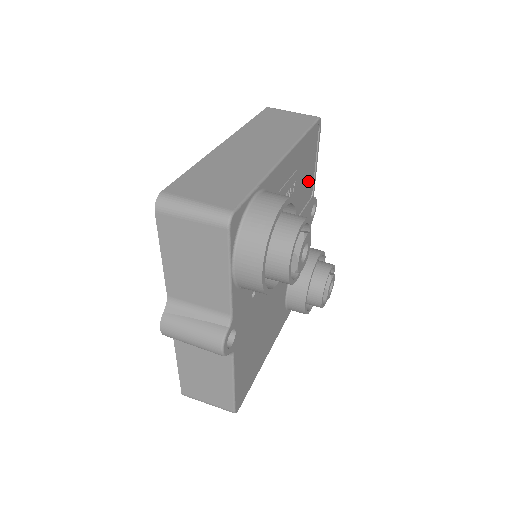
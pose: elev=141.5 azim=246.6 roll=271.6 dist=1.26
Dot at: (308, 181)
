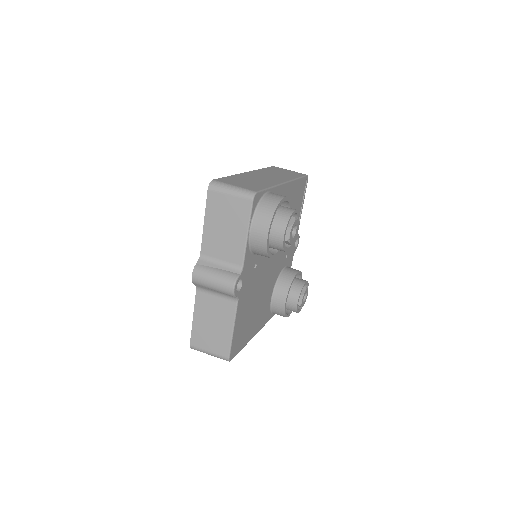
Dot at: occluded
